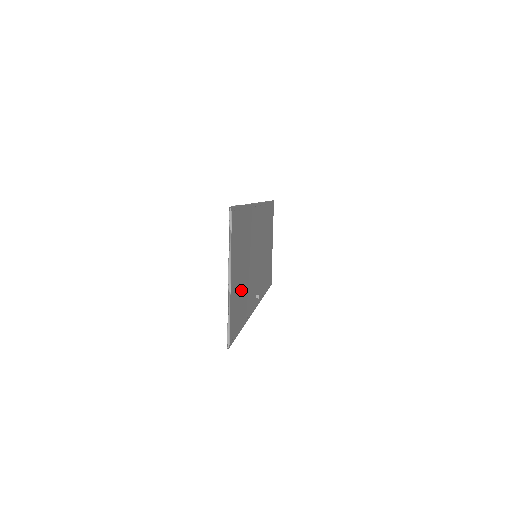
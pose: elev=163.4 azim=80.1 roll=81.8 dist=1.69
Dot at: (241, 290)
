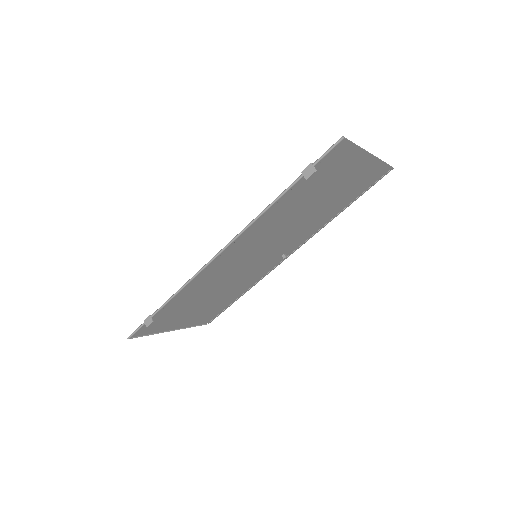
Dot at: (215, 302)
